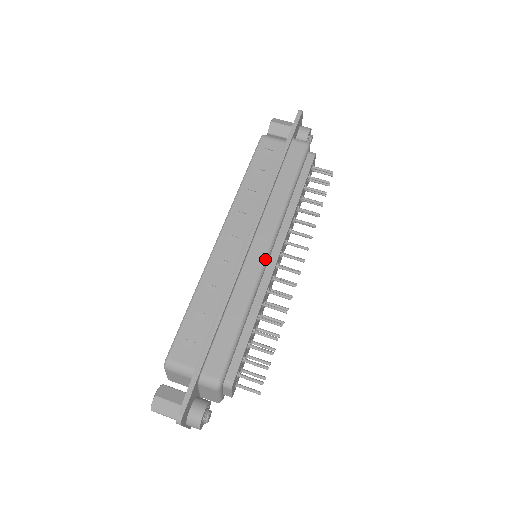
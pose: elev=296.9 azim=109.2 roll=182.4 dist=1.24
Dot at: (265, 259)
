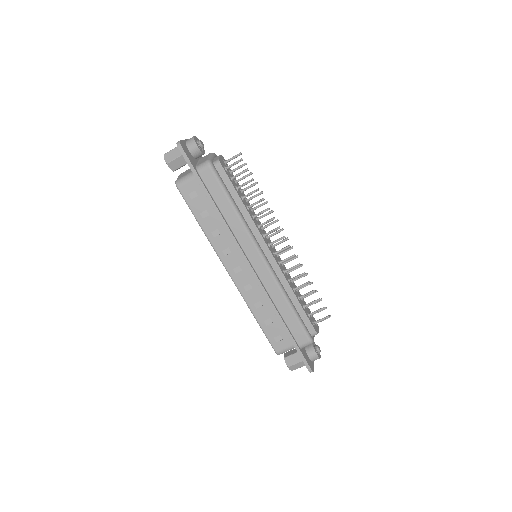
Dot at: (267, 265)
